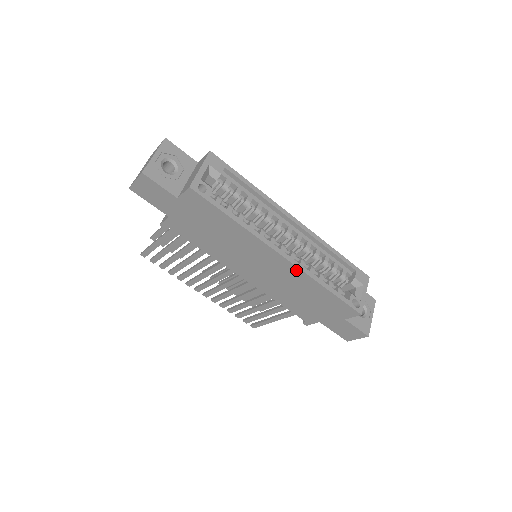
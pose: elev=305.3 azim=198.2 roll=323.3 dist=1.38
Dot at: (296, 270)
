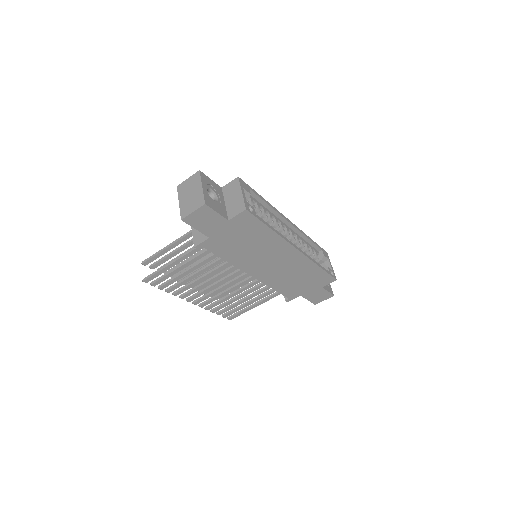
Dot at: (303, 258)
